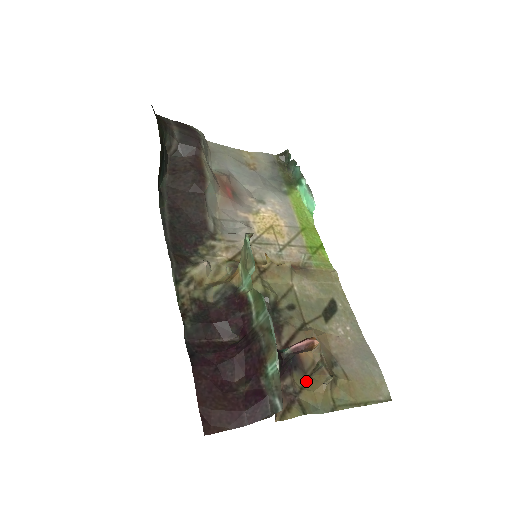
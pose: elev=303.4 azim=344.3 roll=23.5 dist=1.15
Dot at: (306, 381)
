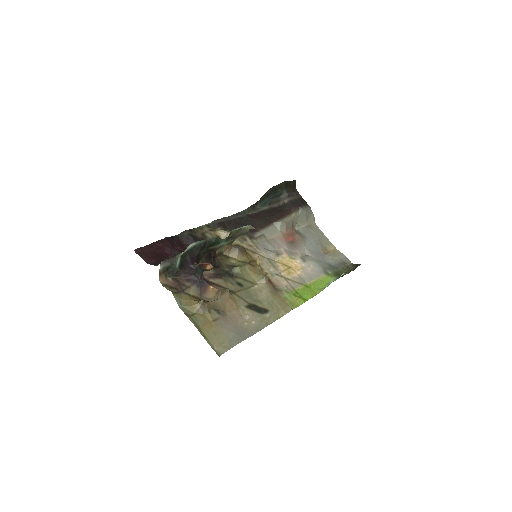
Dot at: (195, 297)
